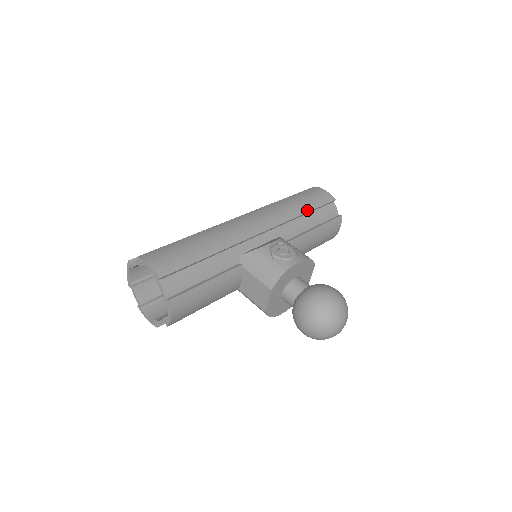
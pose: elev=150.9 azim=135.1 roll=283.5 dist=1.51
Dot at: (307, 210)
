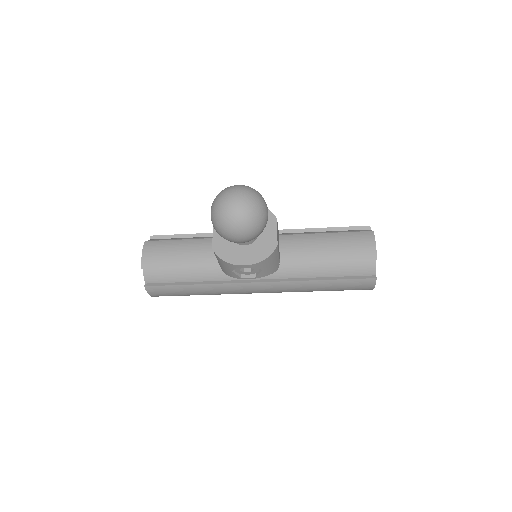
Dot at: (323, 228)
